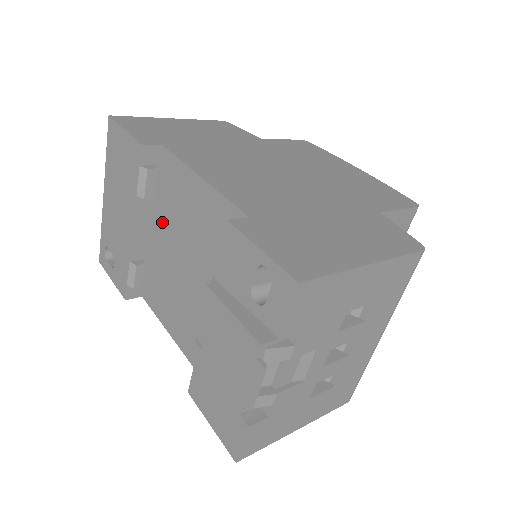
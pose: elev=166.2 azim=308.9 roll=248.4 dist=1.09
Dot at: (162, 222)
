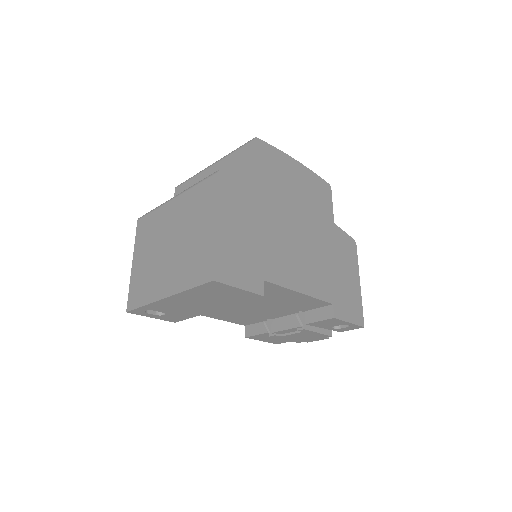
Dot at: occluded
